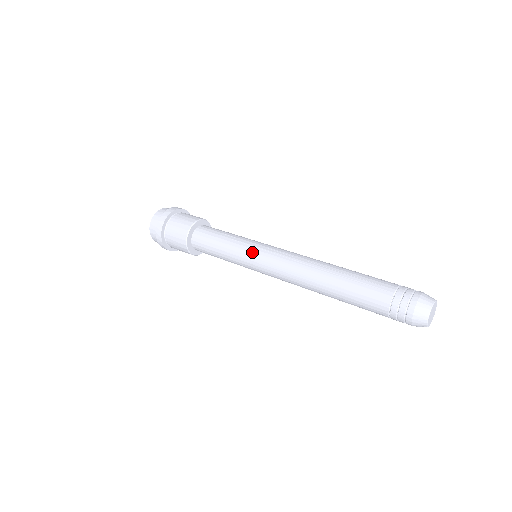
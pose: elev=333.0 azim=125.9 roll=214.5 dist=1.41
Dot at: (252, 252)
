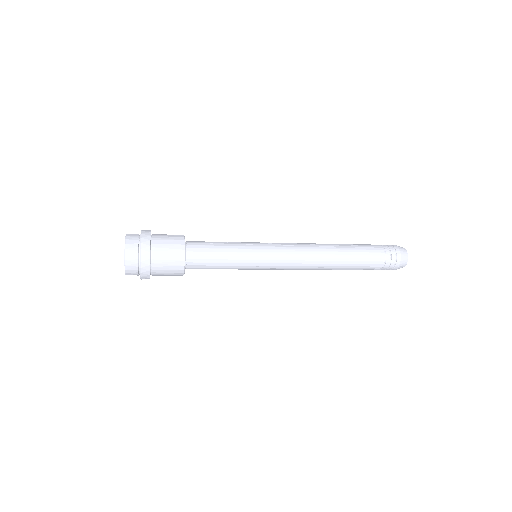
Dot at: (262, 249)
